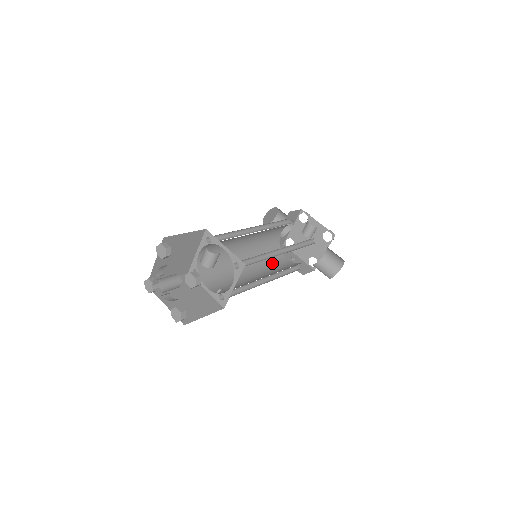
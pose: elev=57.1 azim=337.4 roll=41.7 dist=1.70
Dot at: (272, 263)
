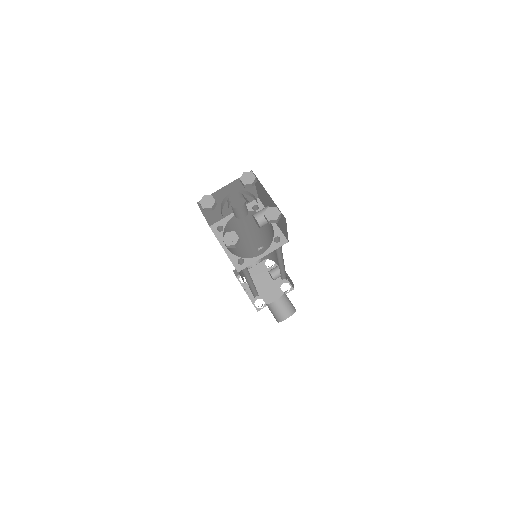
Dot at: occluded
